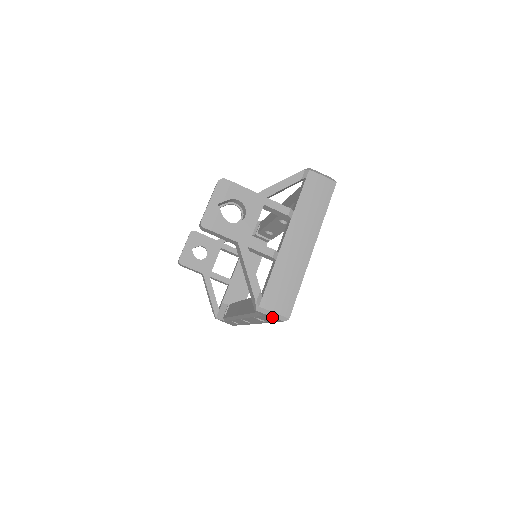
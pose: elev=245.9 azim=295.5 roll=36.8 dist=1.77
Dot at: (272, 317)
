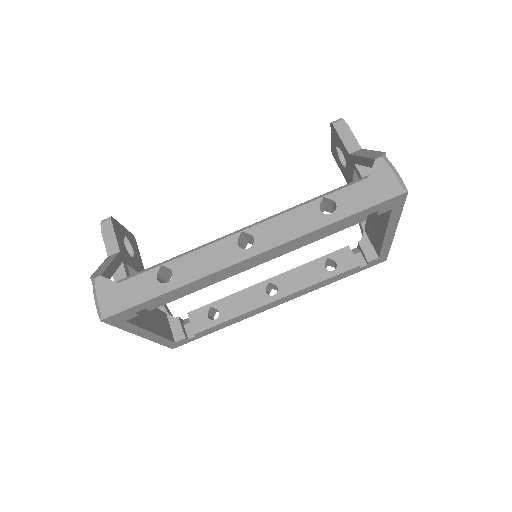
Dot at: (391, 175)
